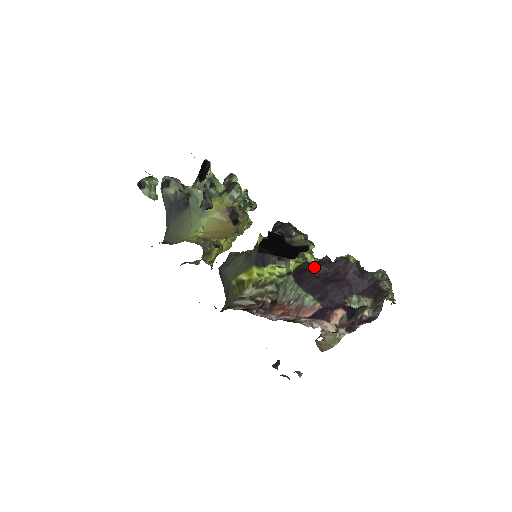
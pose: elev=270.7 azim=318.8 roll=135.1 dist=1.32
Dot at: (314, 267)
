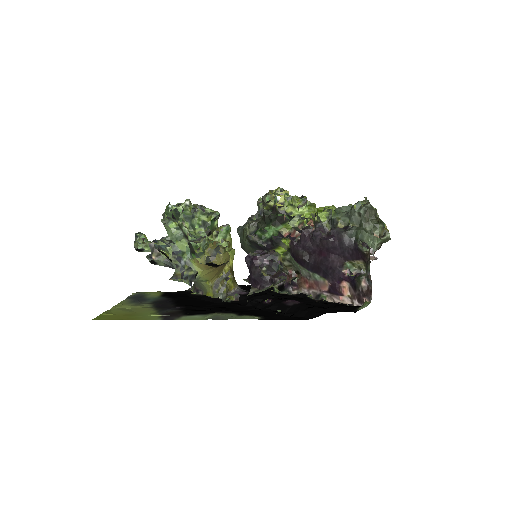
Dot at: (301, 249)
